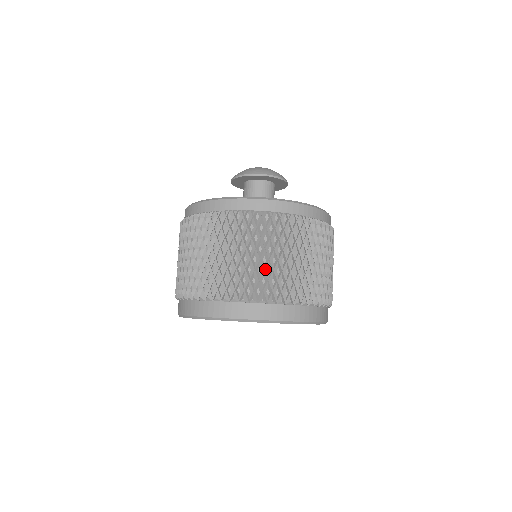
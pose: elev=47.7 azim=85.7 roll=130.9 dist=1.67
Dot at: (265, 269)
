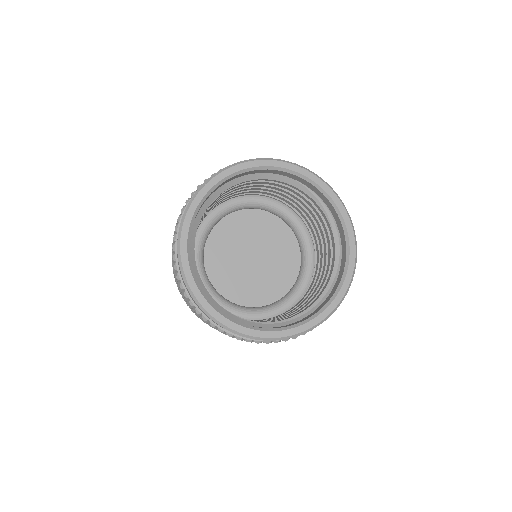
Dot at: occluded
